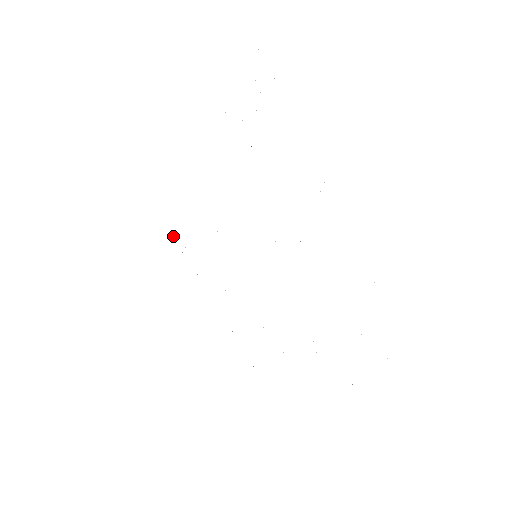
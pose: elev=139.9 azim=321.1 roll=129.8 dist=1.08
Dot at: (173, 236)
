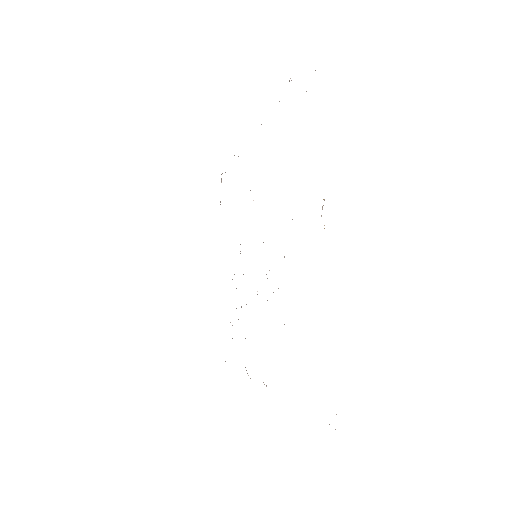
Dot at: occluded
